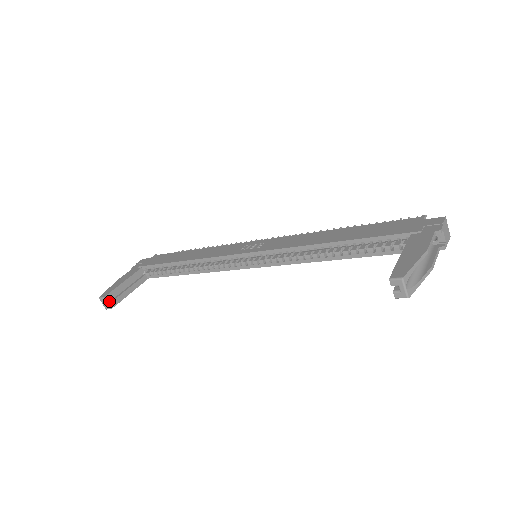
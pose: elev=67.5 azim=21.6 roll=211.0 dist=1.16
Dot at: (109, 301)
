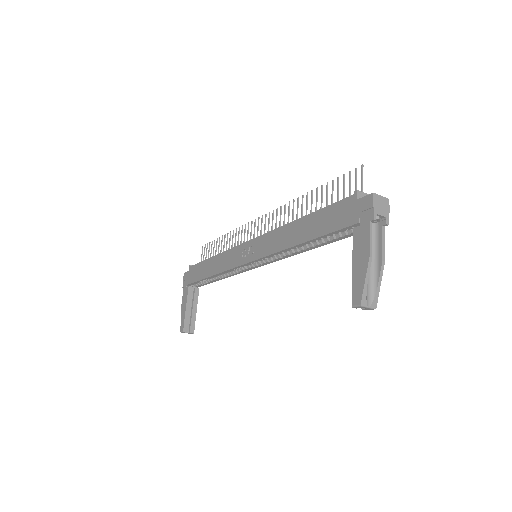
Dot at: (188, 328)
